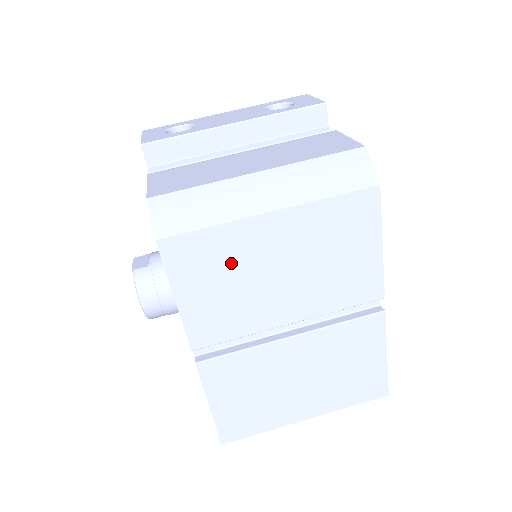
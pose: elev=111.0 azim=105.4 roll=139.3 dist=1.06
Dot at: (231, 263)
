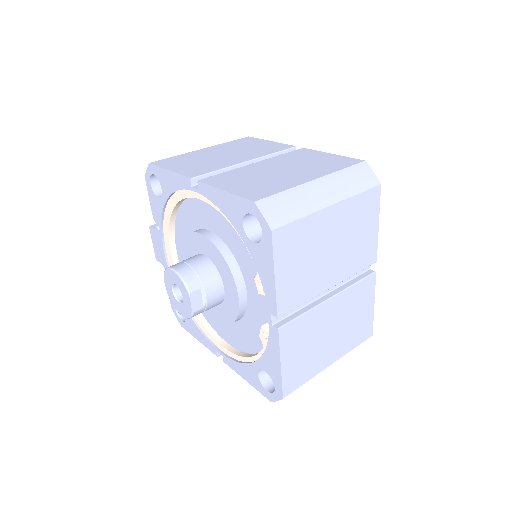
Dot at: (193, 159)
